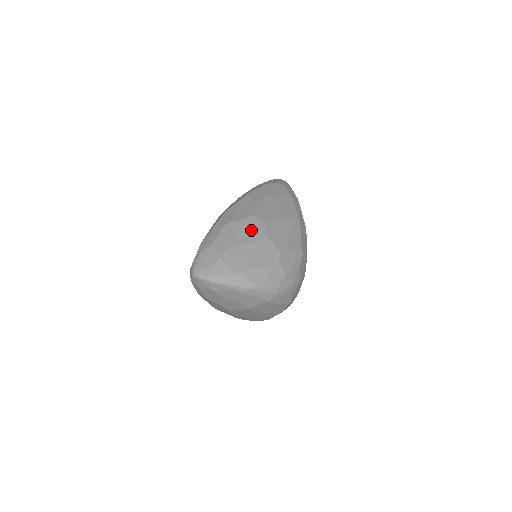
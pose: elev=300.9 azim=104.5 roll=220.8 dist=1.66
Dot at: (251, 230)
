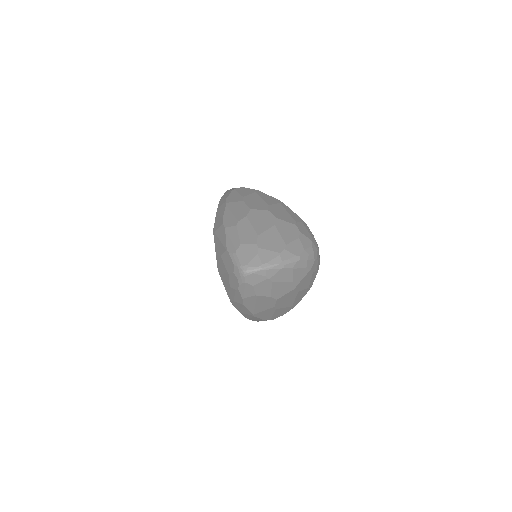
Dot at: (261, 219)
